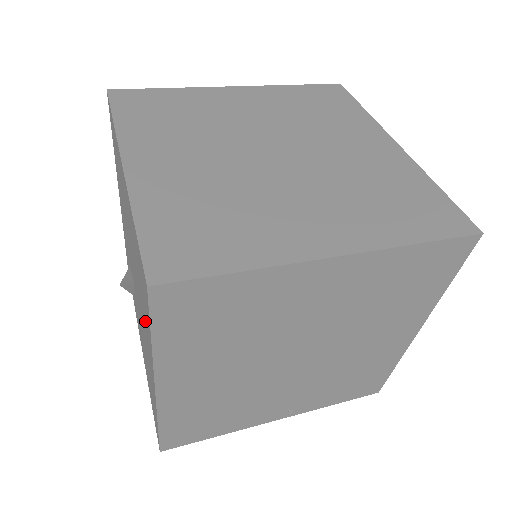
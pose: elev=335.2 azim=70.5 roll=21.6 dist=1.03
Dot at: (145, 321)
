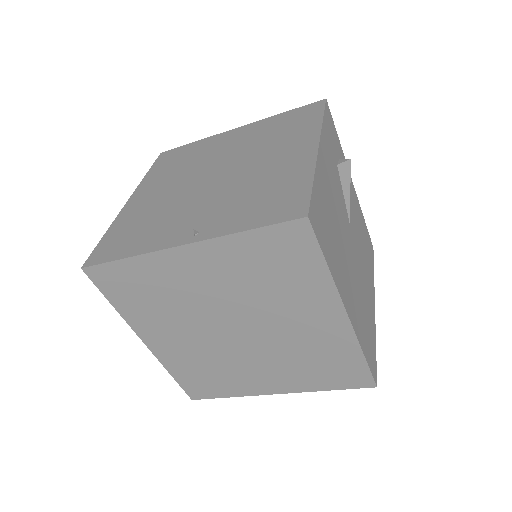
Dot at: occluded
